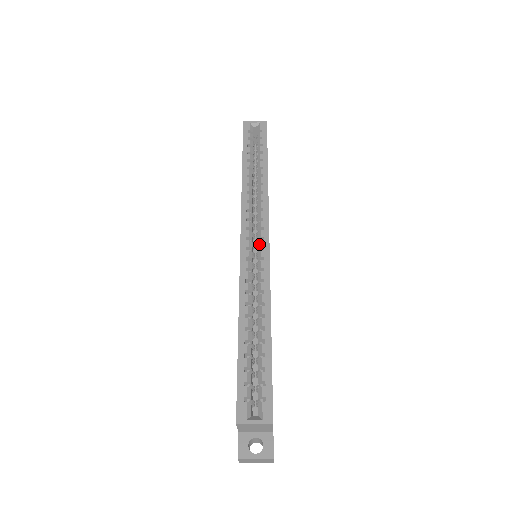
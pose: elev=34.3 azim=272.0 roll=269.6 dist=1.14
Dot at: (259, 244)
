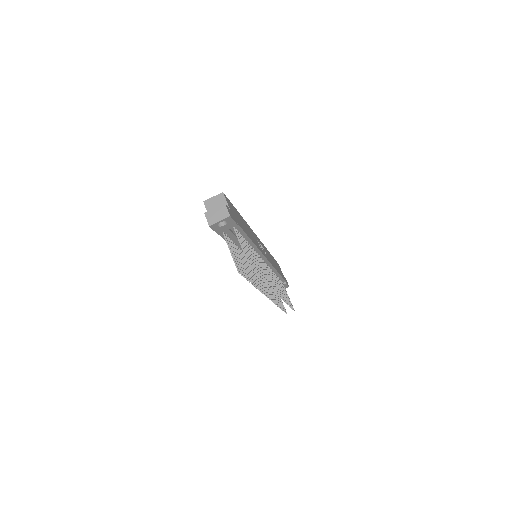
Dot at: occluded
